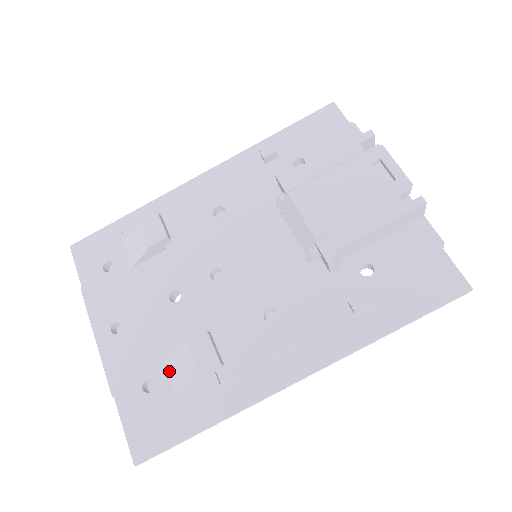
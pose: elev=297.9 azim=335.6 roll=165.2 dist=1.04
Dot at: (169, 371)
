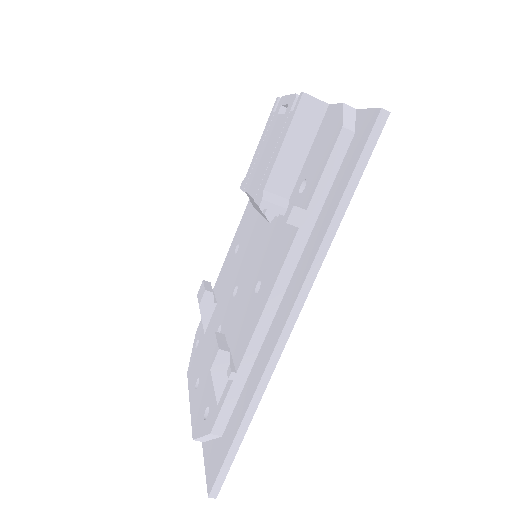
Dot at: occluded
